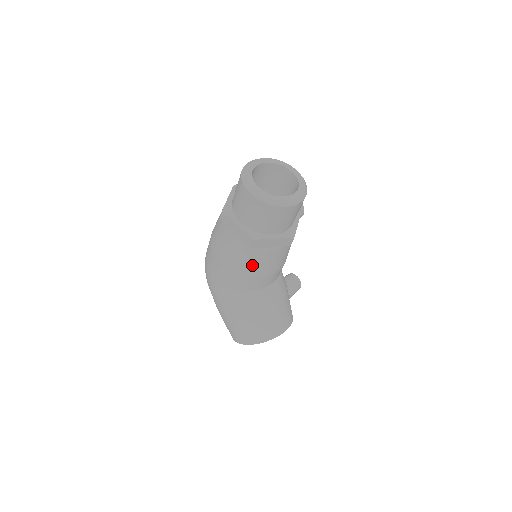
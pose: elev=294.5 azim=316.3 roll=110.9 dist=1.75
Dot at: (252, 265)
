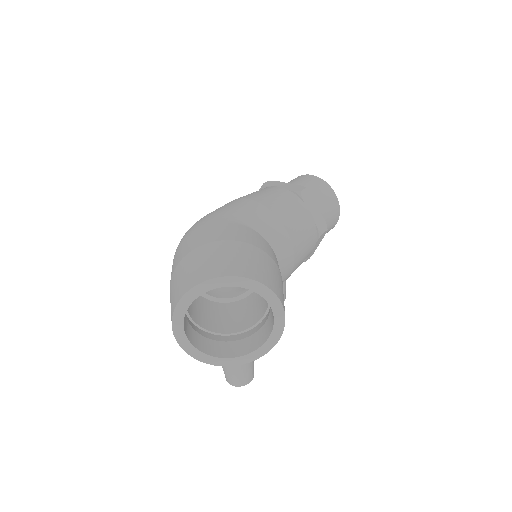
Dot at: (289, 211)
